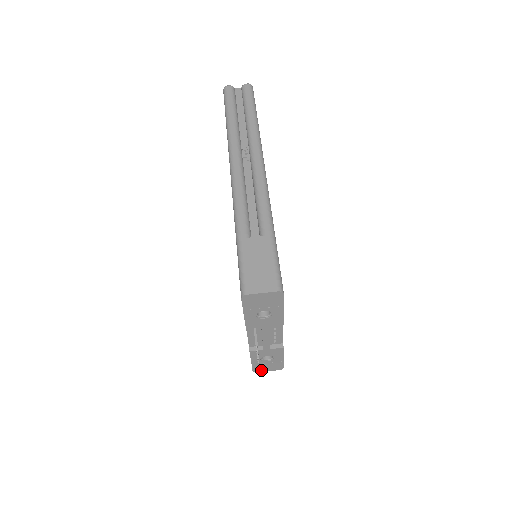
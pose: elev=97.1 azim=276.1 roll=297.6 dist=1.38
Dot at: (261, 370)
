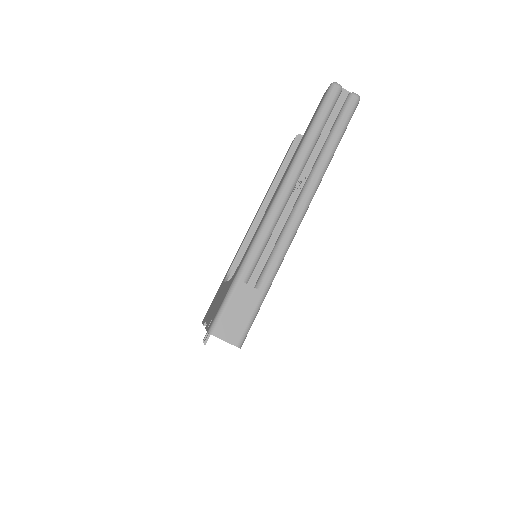
Dot at: occluded
